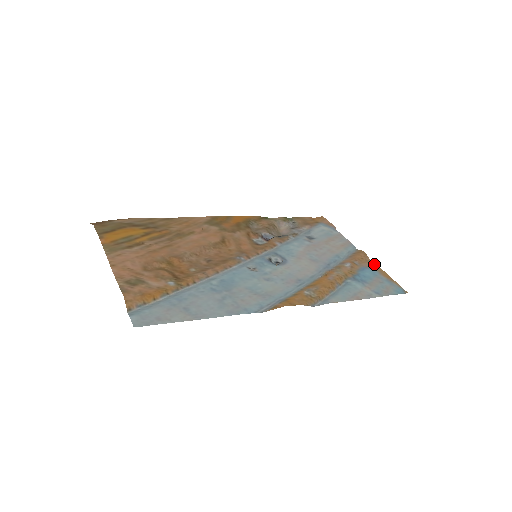
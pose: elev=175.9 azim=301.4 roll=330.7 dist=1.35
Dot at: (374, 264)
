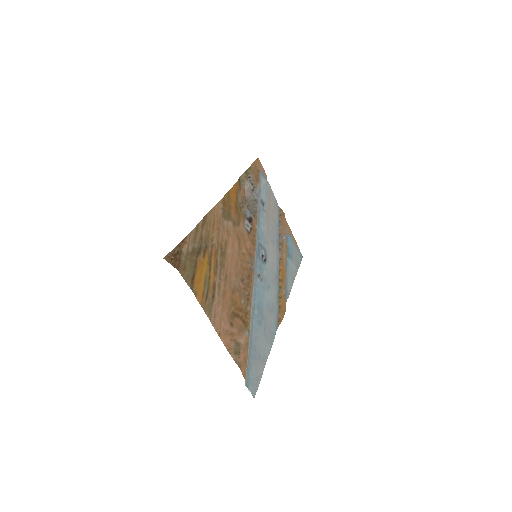
Dot at: (289, 227)
